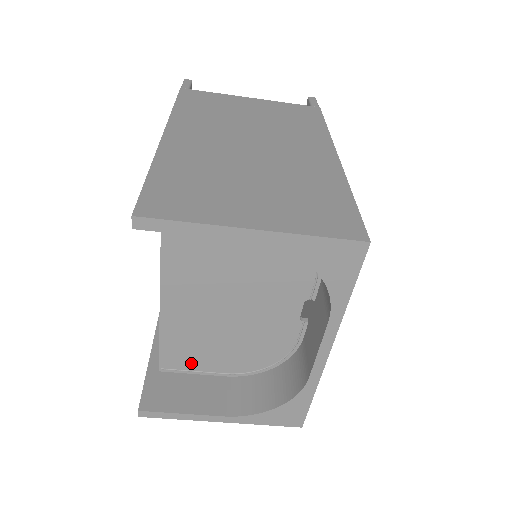
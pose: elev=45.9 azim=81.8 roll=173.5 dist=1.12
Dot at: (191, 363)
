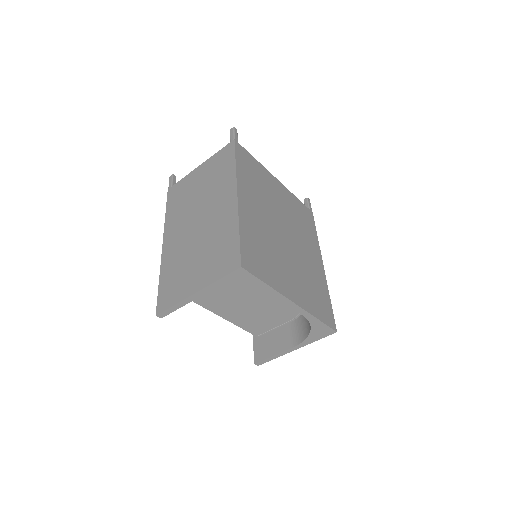
Dot at: (266, 327)
